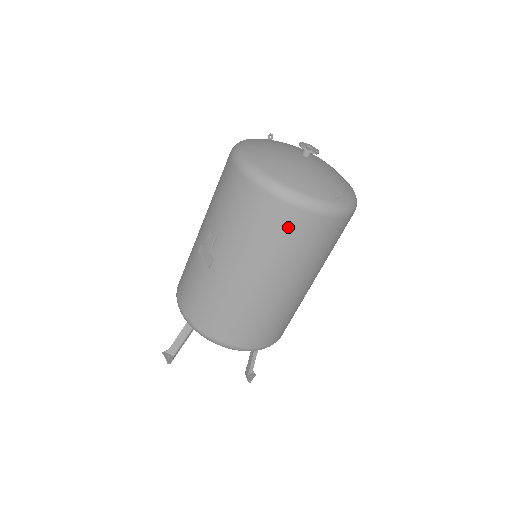
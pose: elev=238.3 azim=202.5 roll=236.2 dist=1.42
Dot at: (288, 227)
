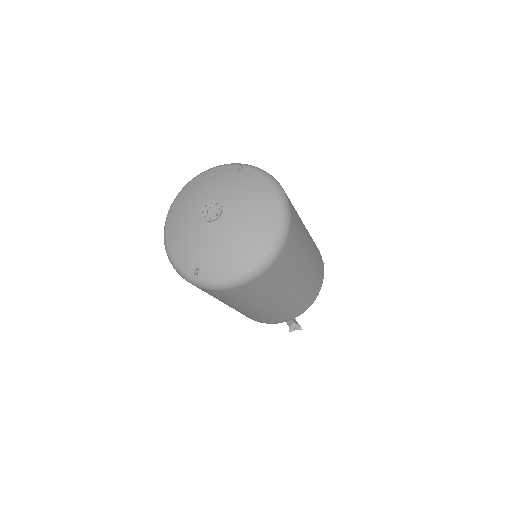
Dot at: occluded
